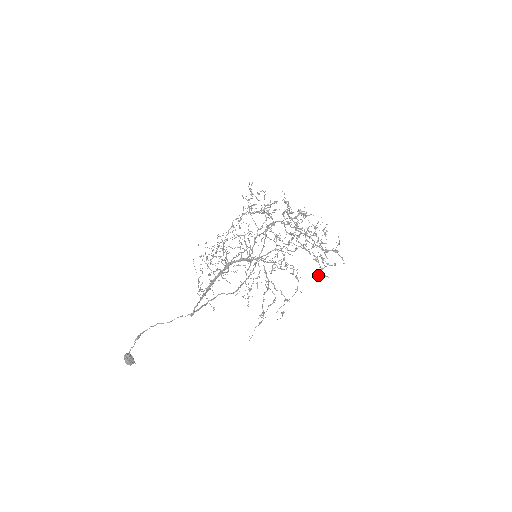
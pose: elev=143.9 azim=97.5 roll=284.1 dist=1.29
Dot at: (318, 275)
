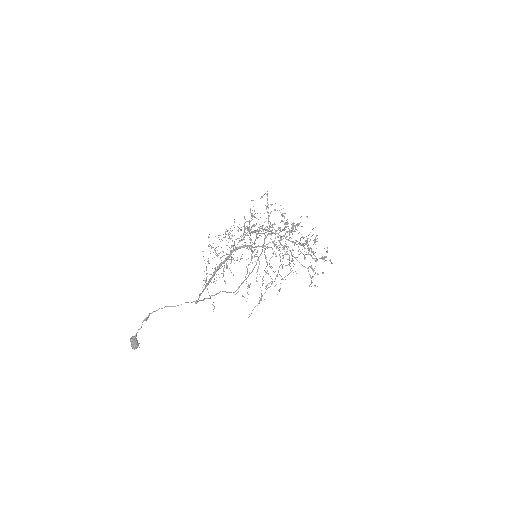
Dot at: occluded
